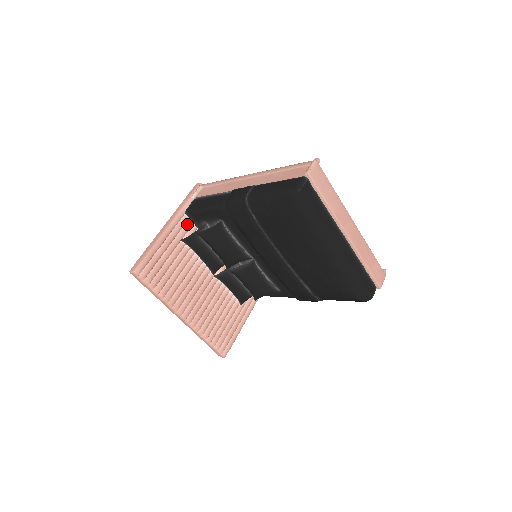
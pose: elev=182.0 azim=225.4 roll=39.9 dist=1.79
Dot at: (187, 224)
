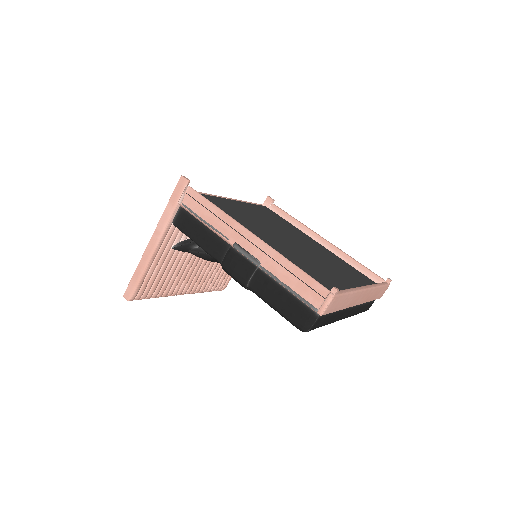
Dot at: (176, 230)
